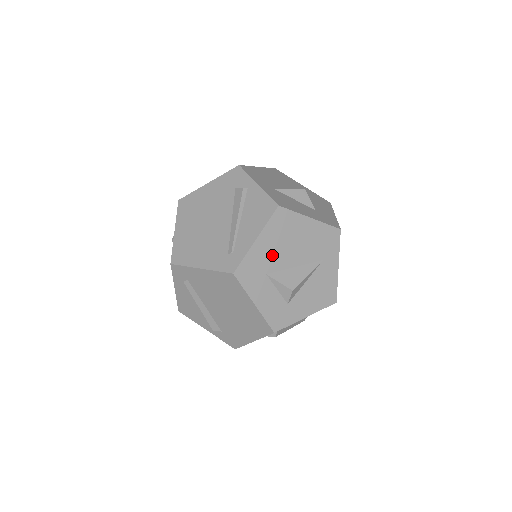
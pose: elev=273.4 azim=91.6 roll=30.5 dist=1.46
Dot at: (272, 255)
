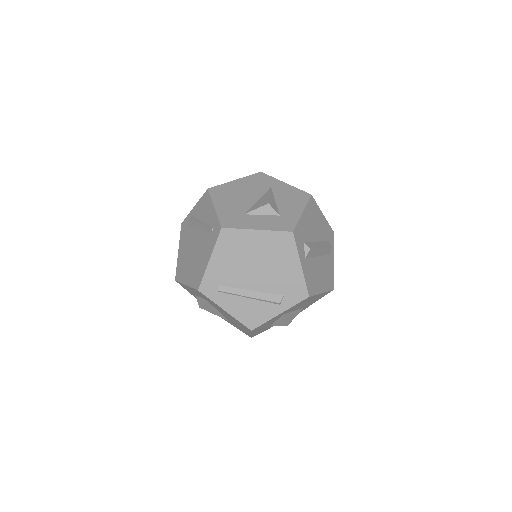
Dot at: (235, 206)
